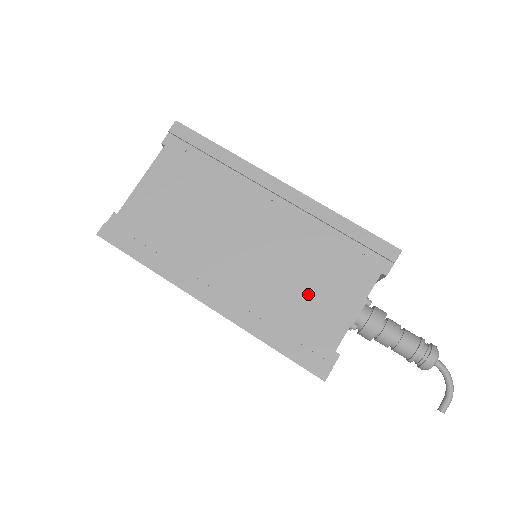
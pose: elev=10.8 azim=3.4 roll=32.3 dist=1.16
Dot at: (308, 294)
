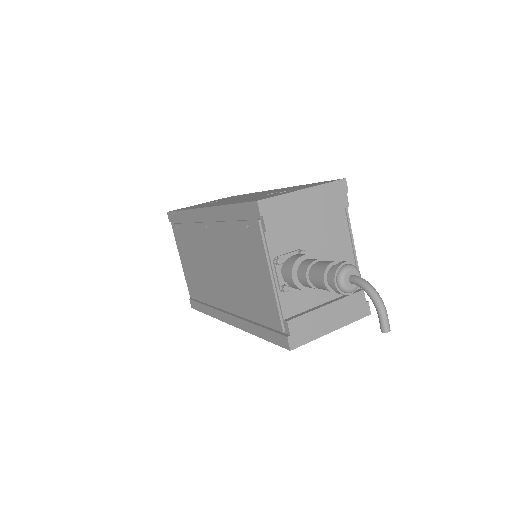
Dot at: (249, 284)
